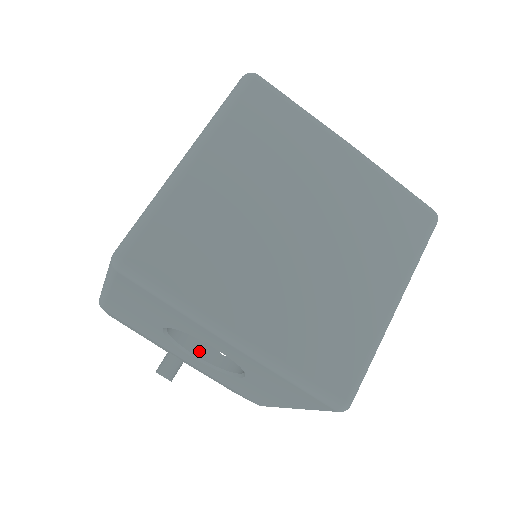
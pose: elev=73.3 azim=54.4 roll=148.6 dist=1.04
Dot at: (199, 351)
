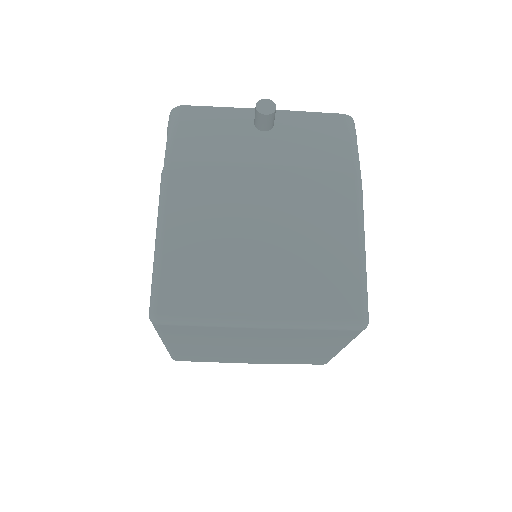
Dot at: occluded
